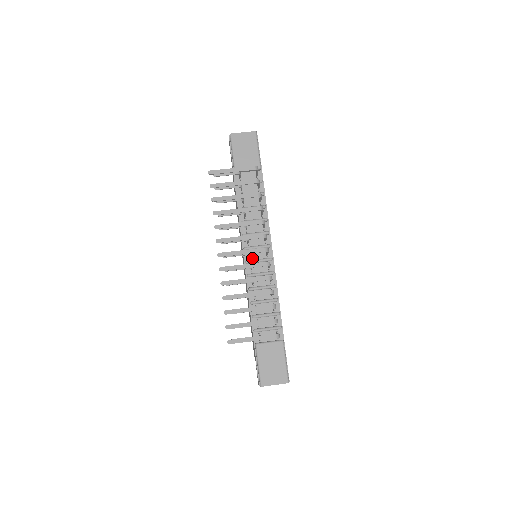
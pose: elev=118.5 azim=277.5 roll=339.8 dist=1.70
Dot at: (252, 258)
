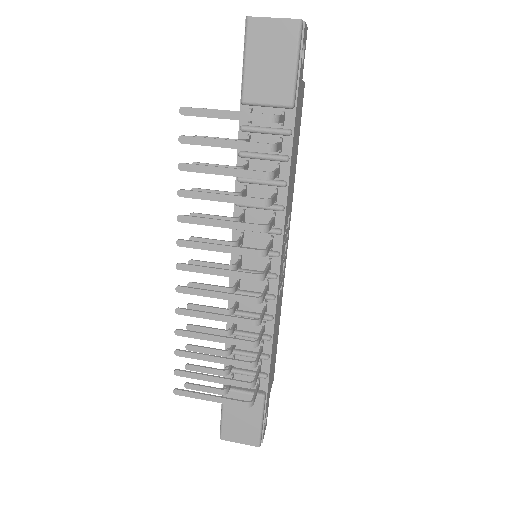
Dot at: (244, 266)
